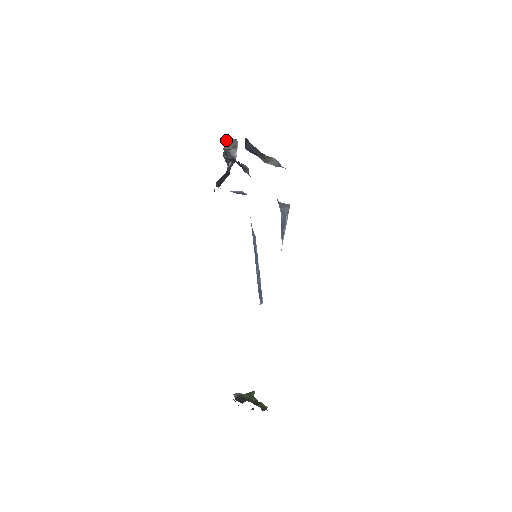
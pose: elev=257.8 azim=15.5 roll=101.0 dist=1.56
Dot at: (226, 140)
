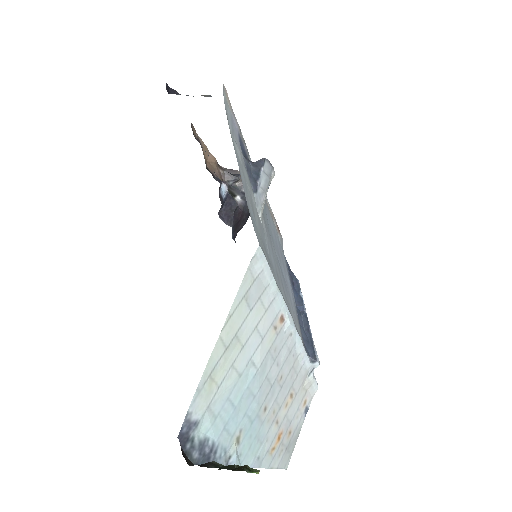
Dot at: (223, 170)
